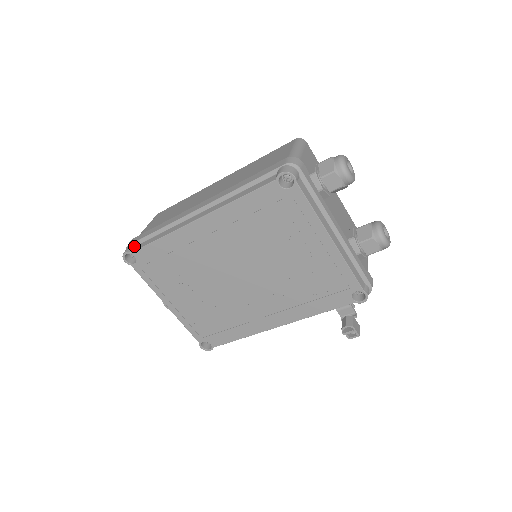
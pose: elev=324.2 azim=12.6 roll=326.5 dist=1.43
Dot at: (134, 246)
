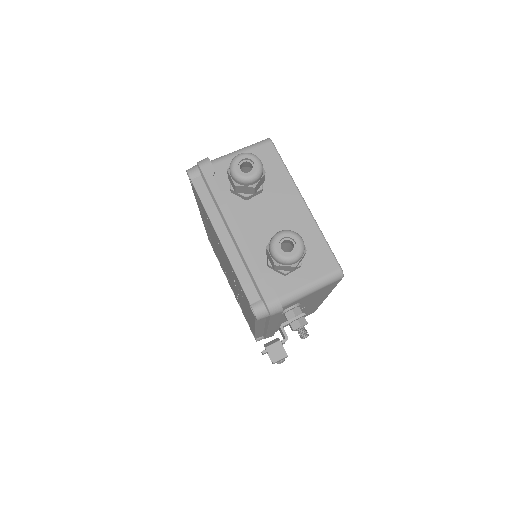
Dot at: occluded
